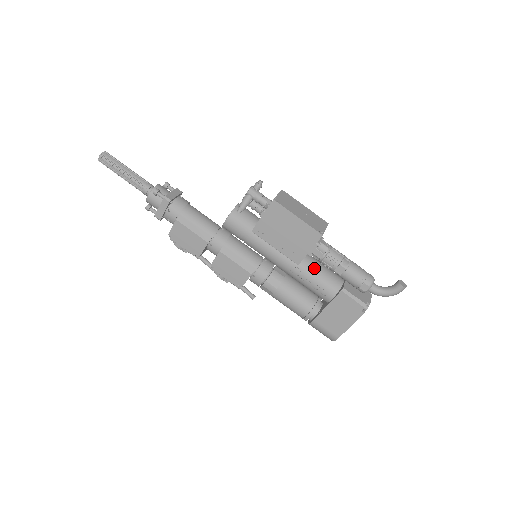
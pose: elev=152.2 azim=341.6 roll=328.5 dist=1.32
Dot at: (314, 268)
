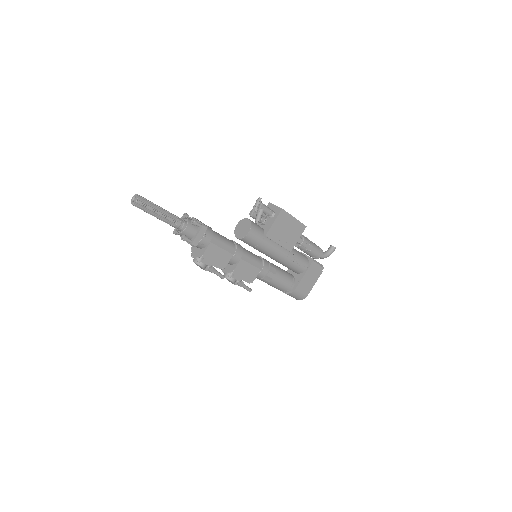
Dot at: (296, 252)
